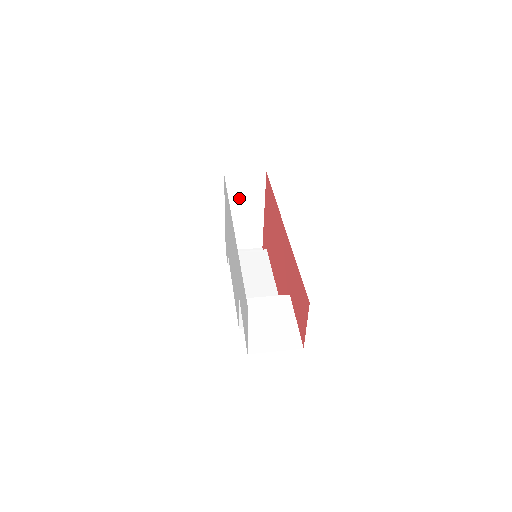
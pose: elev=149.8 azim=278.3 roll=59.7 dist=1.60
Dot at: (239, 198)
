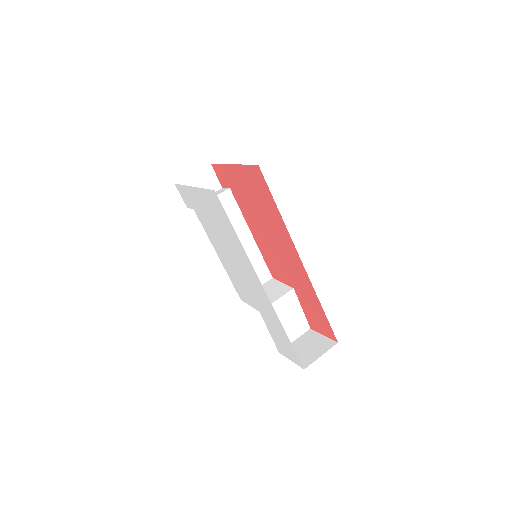
Dot at: occluded
